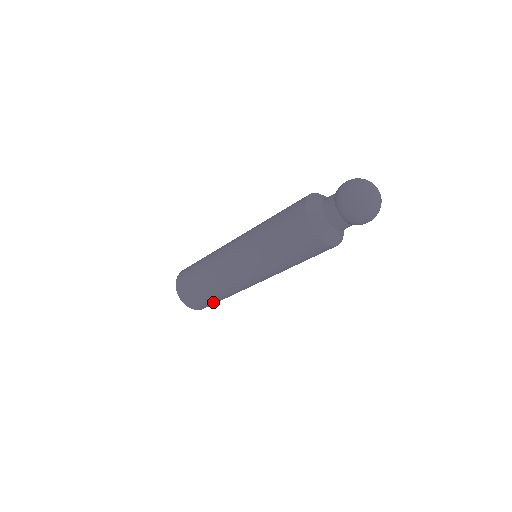
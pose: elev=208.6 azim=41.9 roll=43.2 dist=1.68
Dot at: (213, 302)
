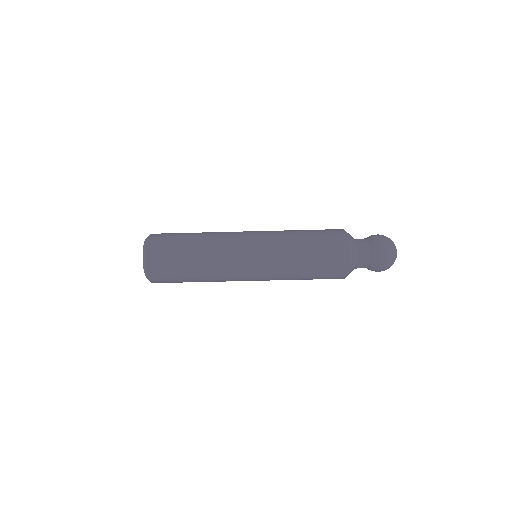
Dot at: (176, 253)
